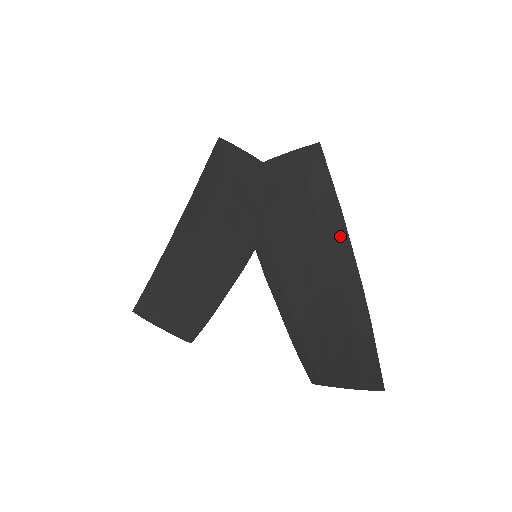
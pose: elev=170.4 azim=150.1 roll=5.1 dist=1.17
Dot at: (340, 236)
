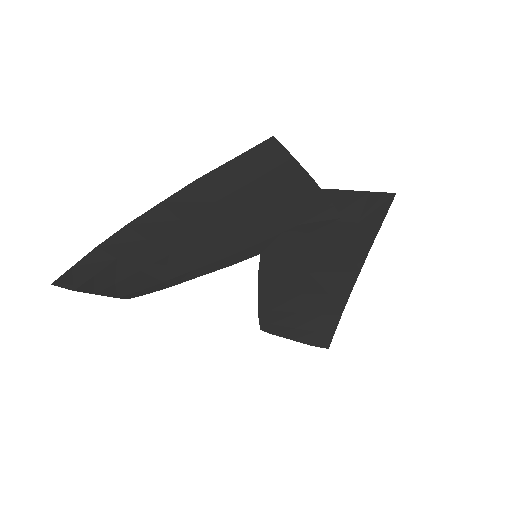
Dot at: (356, 264)
